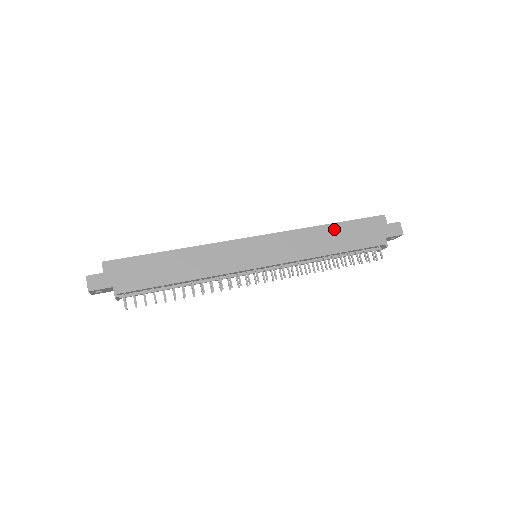
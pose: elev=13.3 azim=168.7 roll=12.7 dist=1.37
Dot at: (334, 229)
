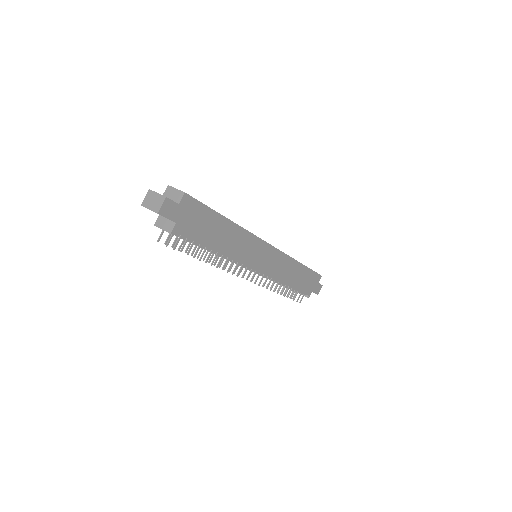
Dot at: (301, 269)
